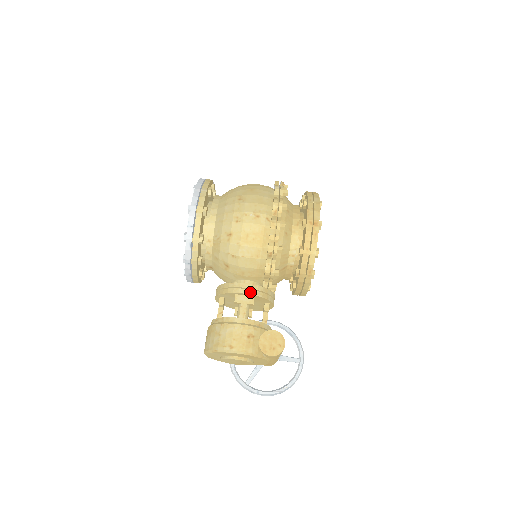
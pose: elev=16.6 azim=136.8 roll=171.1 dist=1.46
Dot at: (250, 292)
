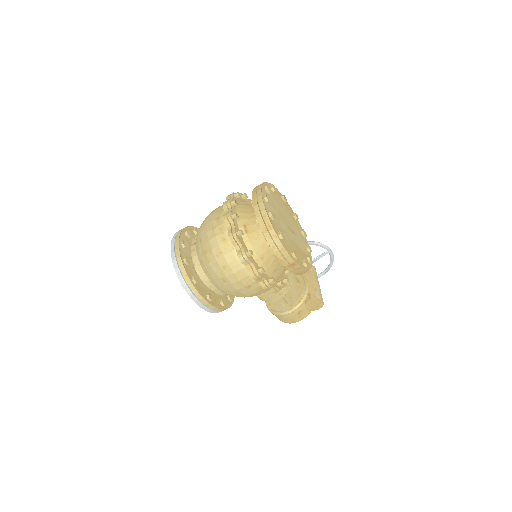
Dot at: (279, 297)
